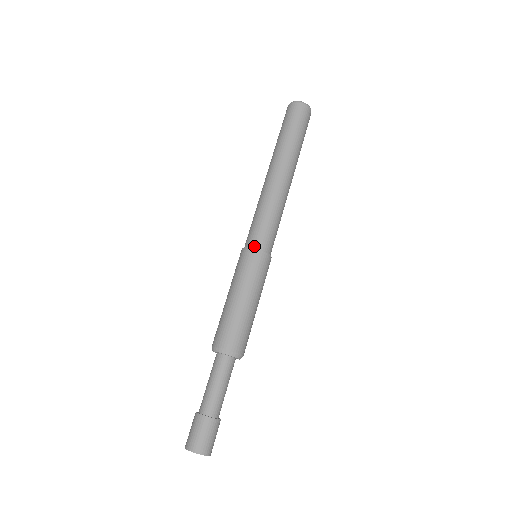
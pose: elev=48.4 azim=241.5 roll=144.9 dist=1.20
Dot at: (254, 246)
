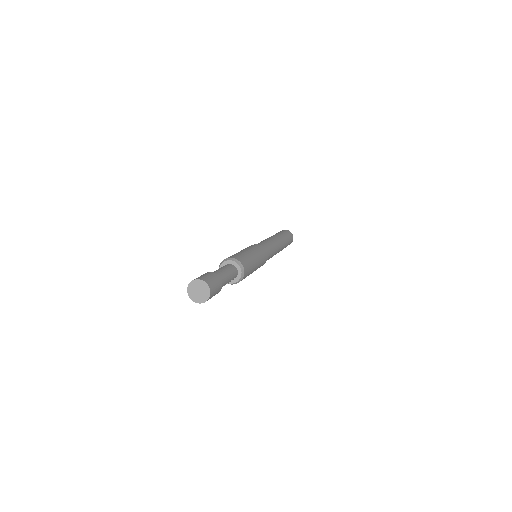
Dot at: (259, 245)
